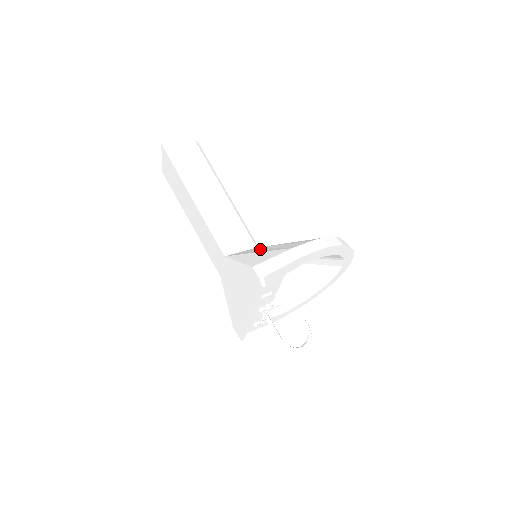
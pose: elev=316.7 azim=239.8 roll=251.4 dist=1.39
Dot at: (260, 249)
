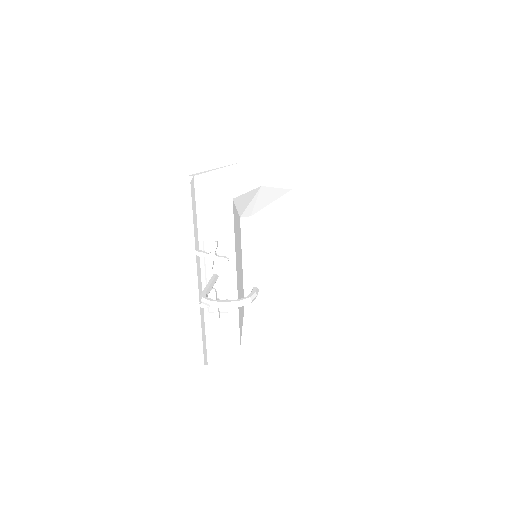
Dot at: occluded
